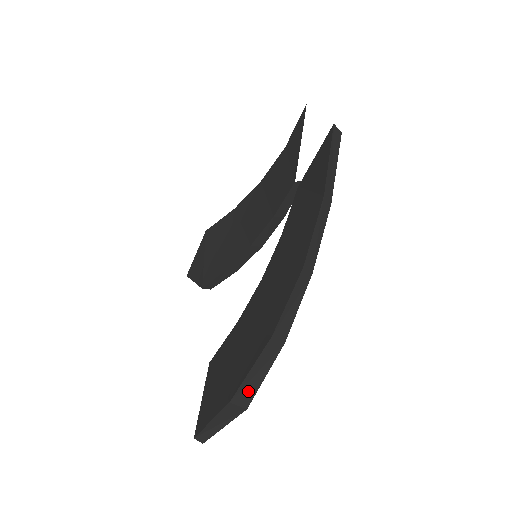
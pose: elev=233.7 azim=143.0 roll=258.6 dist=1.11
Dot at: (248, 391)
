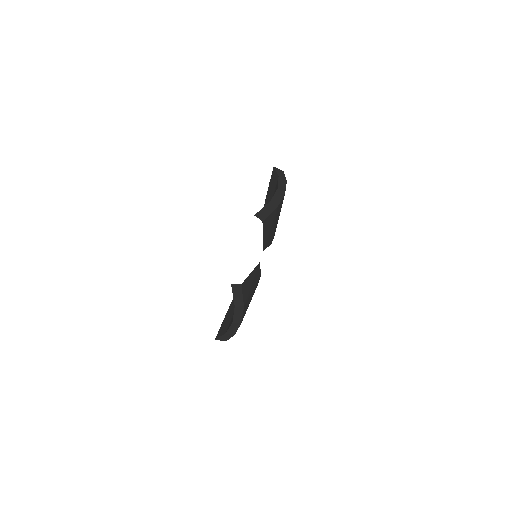
Dot at: (223, 339)
